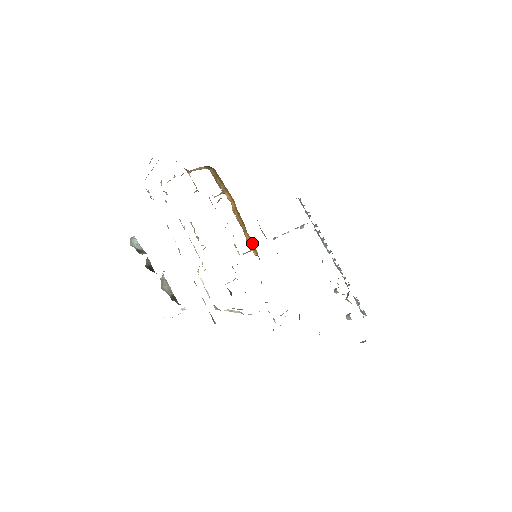
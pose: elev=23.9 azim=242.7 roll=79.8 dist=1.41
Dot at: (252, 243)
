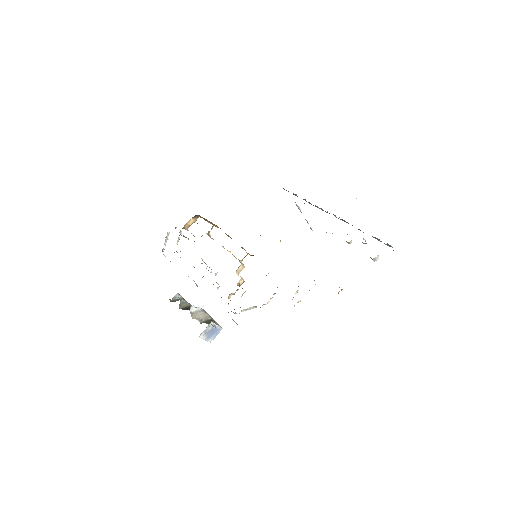
Dot at: (242, 248)
